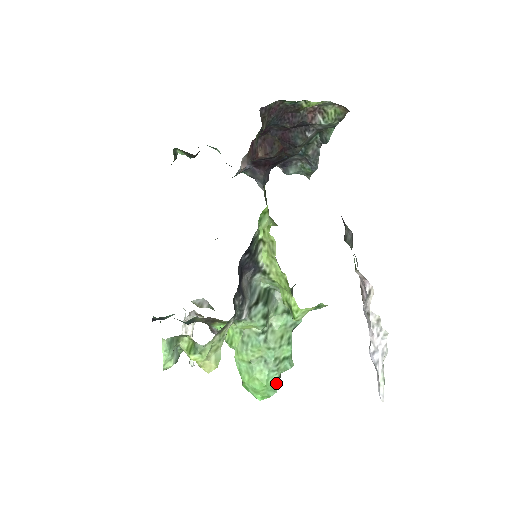
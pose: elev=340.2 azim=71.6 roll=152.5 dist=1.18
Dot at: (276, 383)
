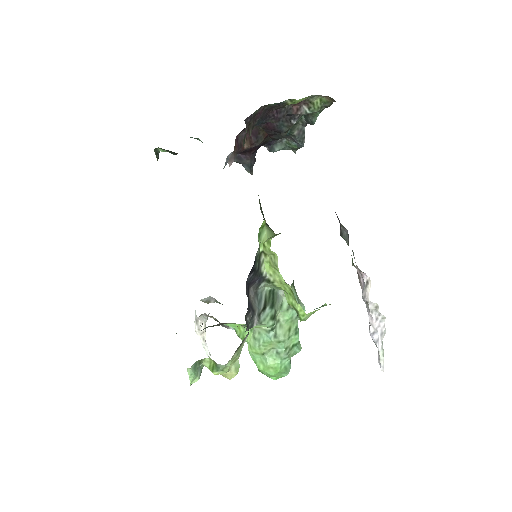
Dot at: (288, 367)
